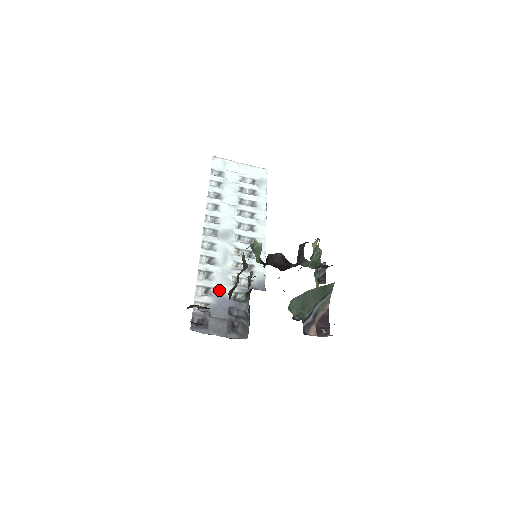
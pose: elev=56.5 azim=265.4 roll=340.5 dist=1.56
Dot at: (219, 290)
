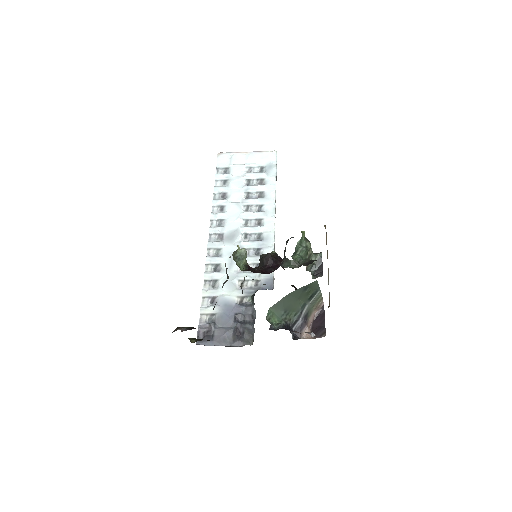
Dot at: (224, 298)
